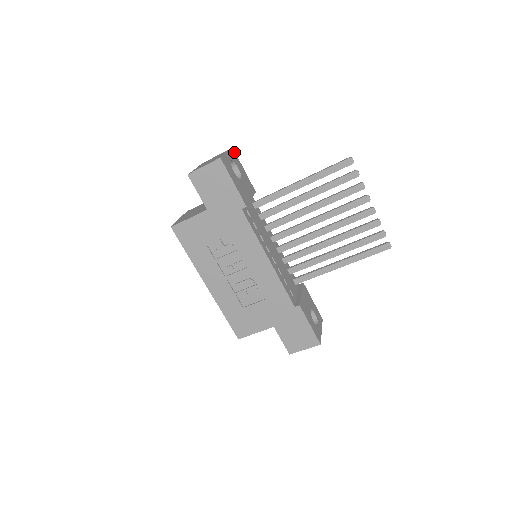
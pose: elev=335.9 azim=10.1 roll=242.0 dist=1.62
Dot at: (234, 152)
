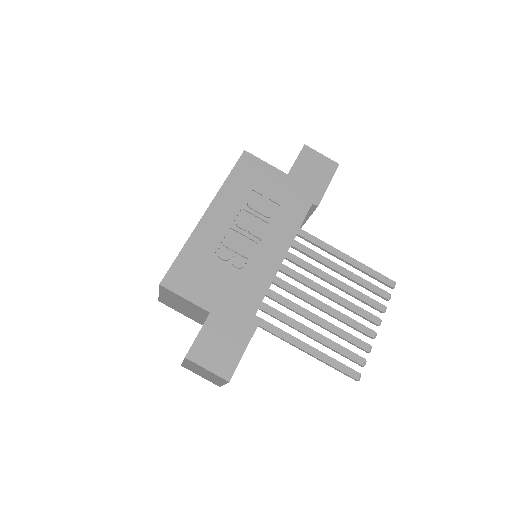
Dot at: occluded
